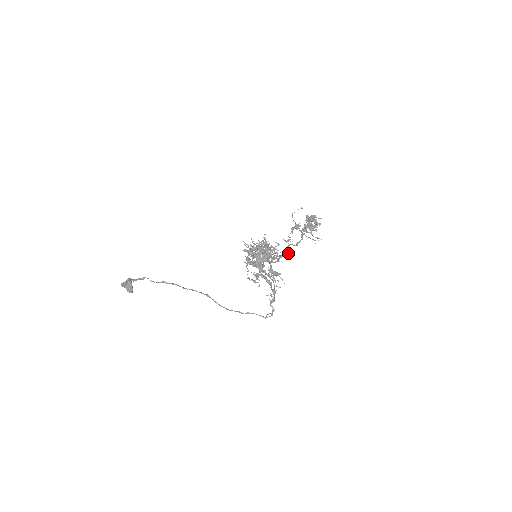
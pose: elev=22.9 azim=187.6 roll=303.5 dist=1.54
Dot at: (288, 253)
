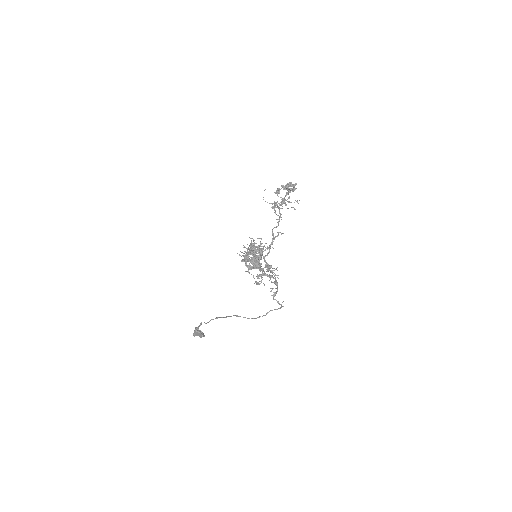
Dot at: (277, 236)
